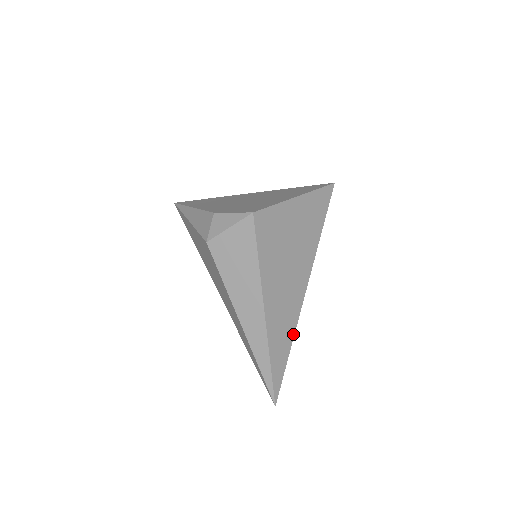
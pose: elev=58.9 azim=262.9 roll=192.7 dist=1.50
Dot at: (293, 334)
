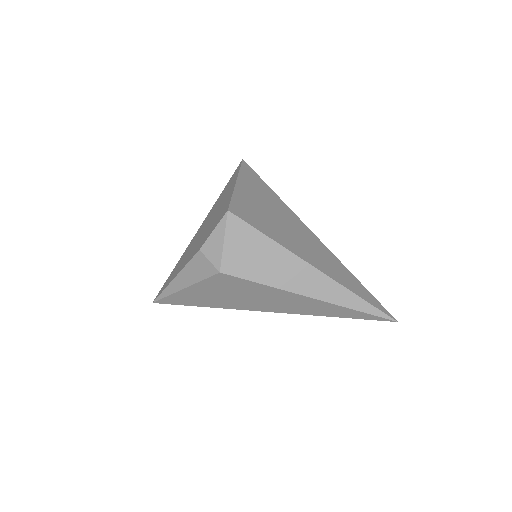
Dot at: (344, 267)
